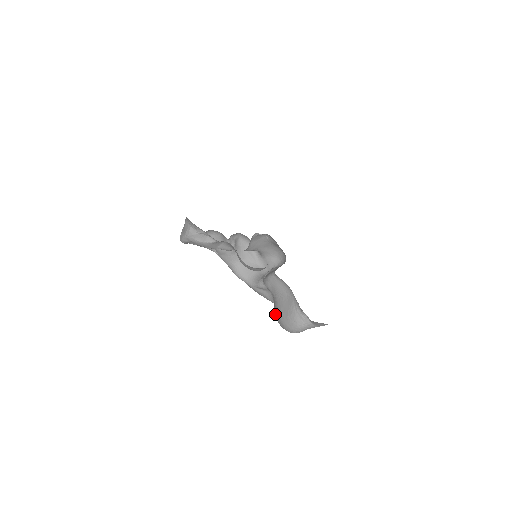
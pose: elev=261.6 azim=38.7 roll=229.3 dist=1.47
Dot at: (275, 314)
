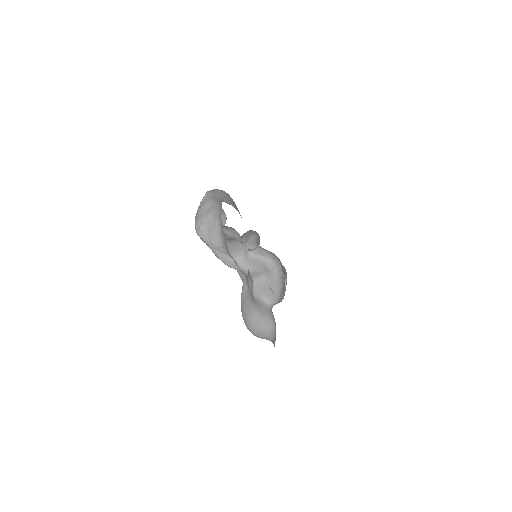
Dot at: (244, 311)
